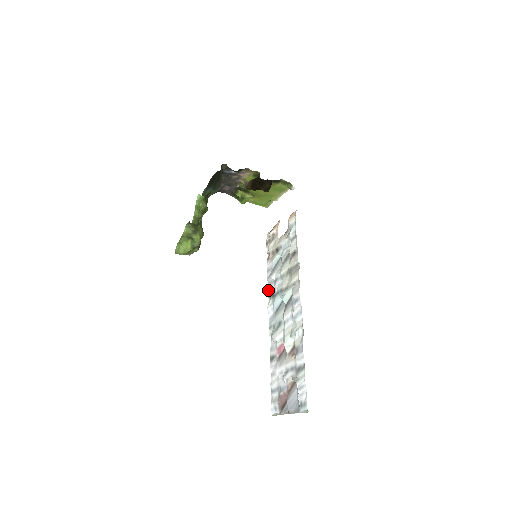
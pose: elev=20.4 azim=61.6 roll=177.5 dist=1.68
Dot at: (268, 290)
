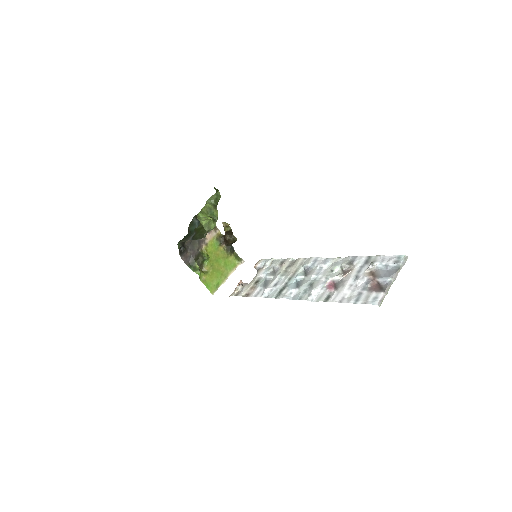
Dot at: (270, 296)
